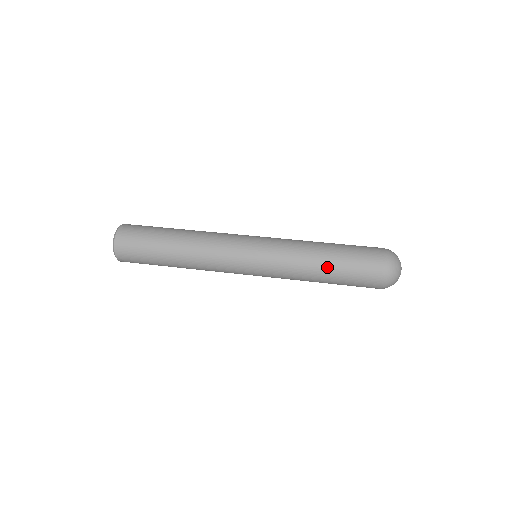
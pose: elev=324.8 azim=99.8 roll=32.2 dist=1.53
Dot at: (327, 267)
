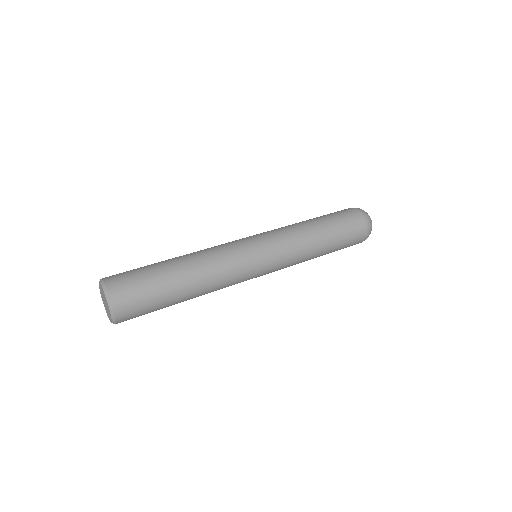
Dot at: (326, 236)
